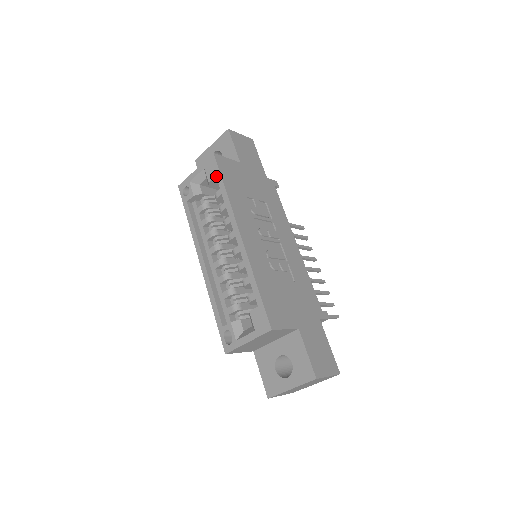
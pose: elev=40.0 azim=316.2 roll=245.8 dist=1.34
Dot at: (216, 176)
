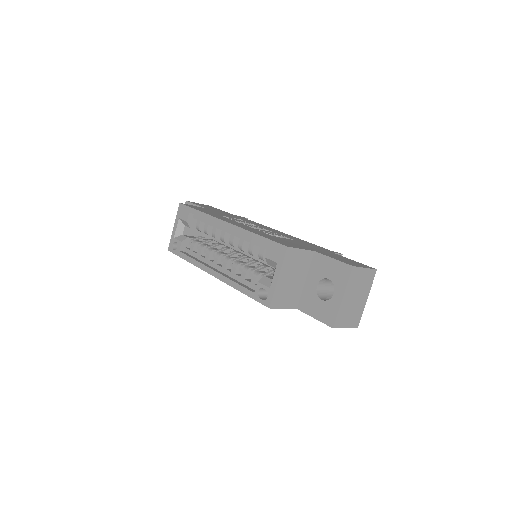
Dot at: (189, 212)
